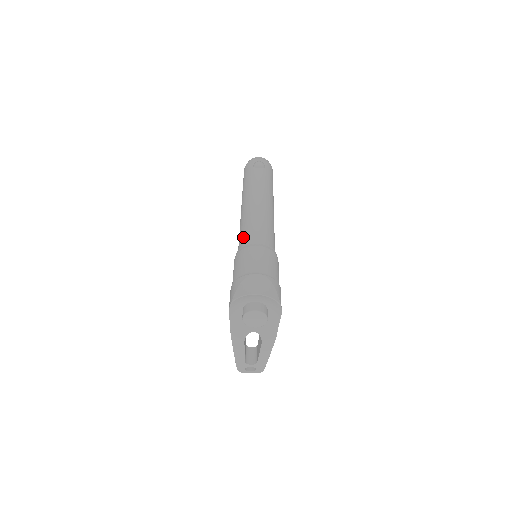
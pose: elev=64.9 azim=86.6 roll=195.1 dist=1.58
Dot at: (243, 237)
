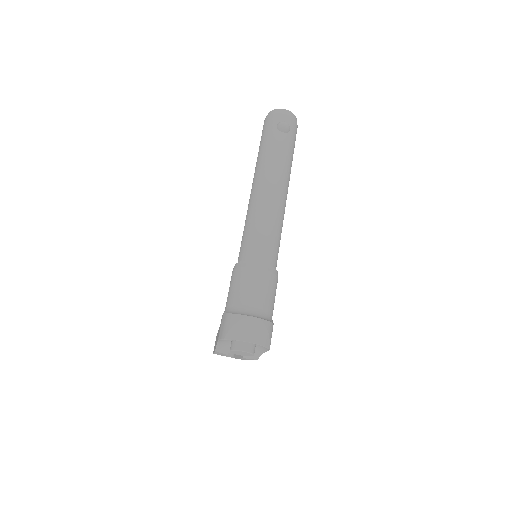
Dot at: (248, 244)
